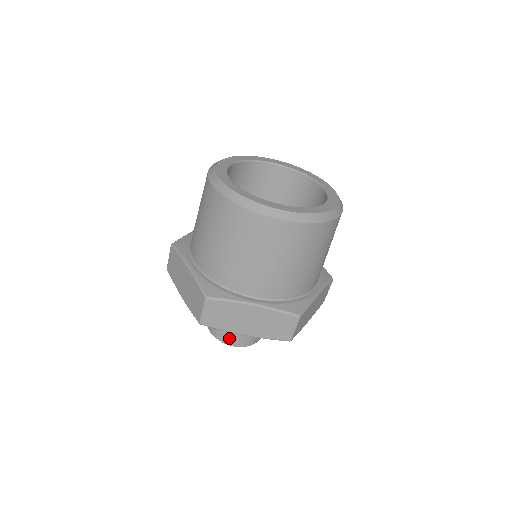
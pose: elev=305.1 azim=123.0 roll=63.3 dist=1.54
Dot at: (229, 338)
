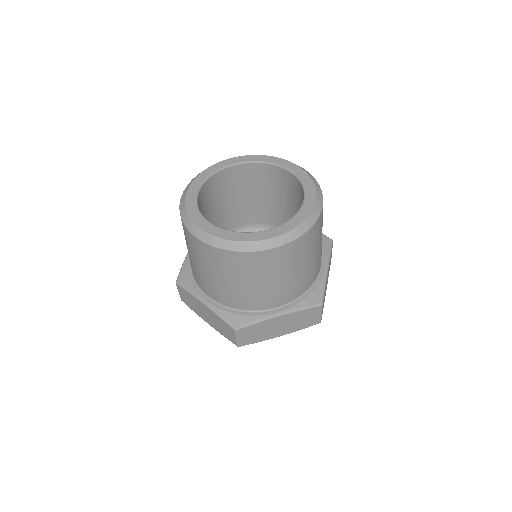
Dot at: occluded
